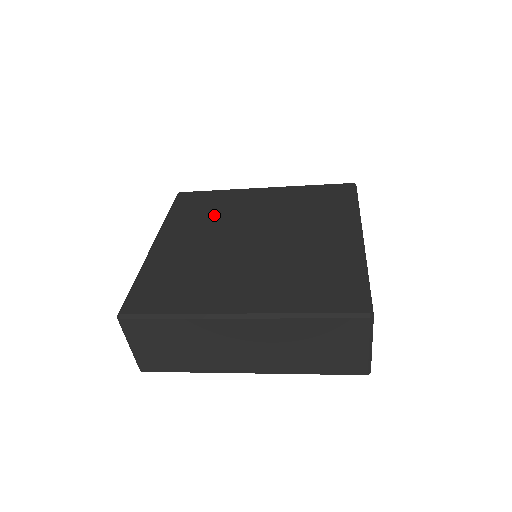
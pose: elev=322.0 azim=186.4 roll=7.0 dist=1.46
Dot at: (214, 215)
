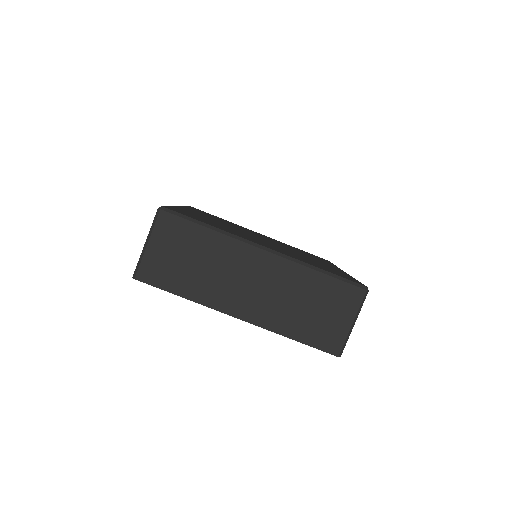
Dot at: (226, 222)
